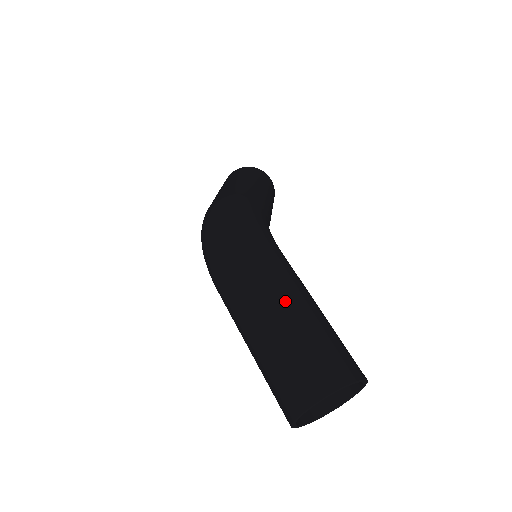
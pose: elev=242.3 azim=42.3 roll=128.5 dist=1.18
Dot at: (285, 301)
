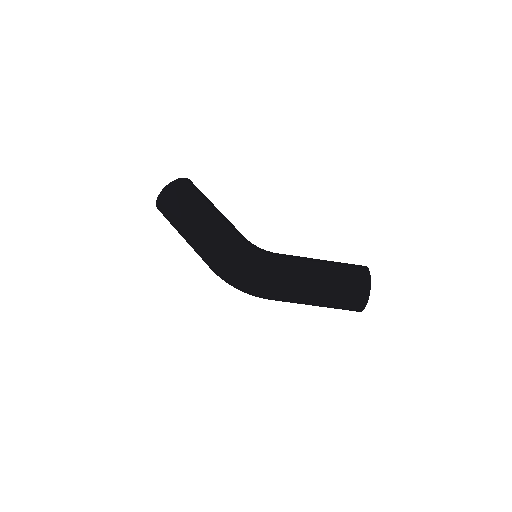
Dot at: (315, 288)
